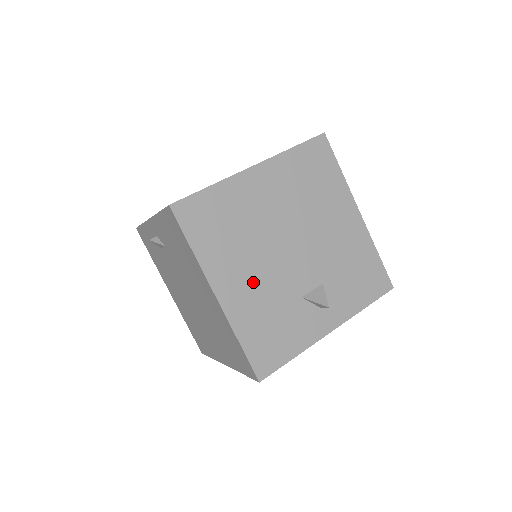
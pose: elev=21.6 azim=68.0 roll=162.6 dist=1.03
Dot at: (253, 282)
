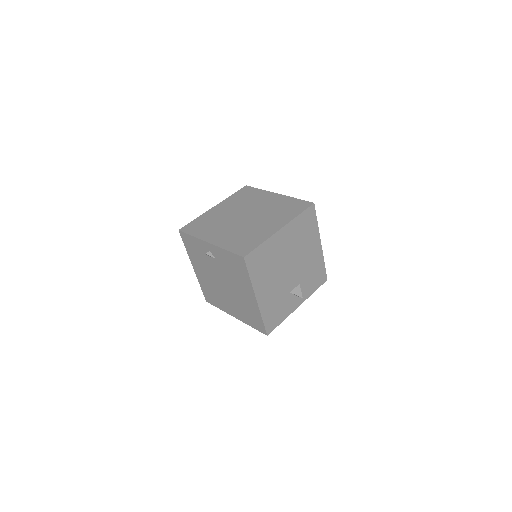
Dot at: (272, 289)
